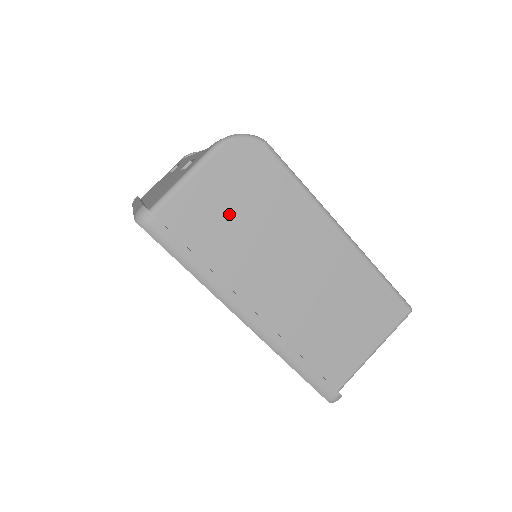
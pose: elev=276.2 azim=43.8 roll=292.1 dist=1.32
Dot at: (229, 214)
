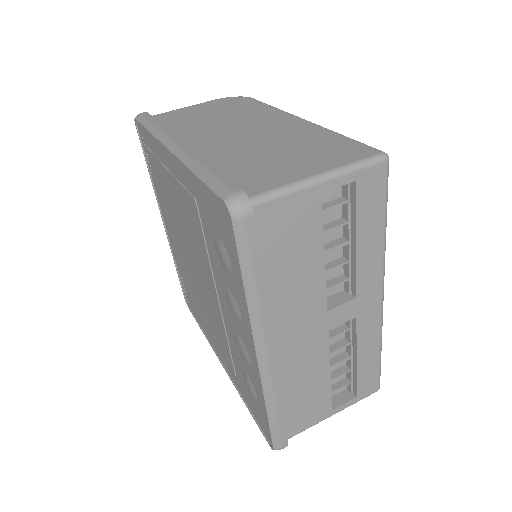
Dot at: (202, 115)
